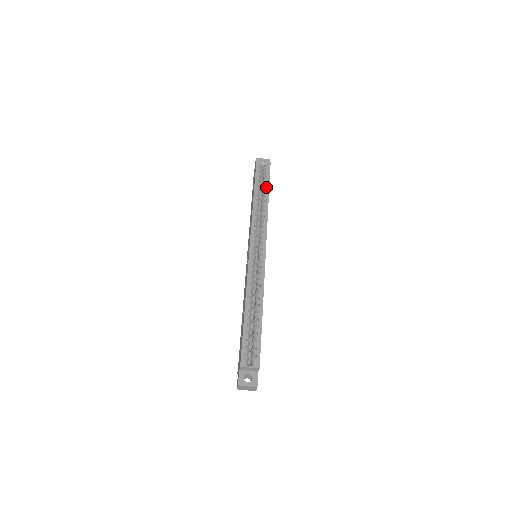
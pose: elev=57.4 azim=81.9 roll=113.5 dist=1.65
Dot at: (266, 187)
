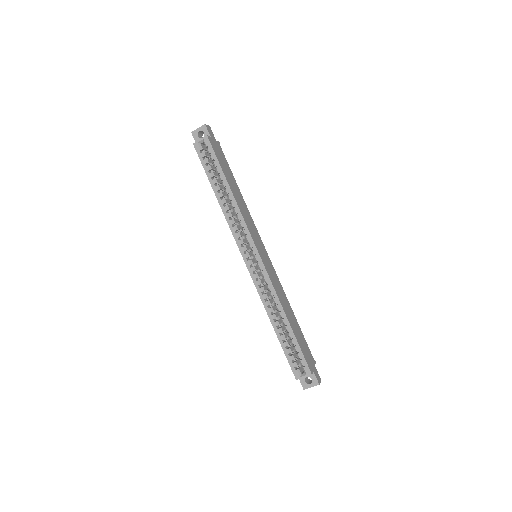
Dot at: (220, 175)
